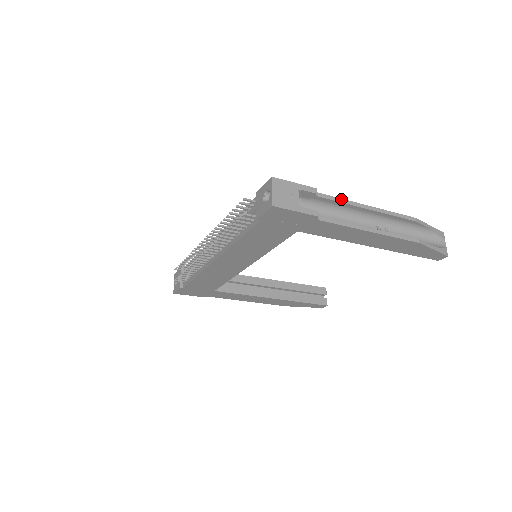
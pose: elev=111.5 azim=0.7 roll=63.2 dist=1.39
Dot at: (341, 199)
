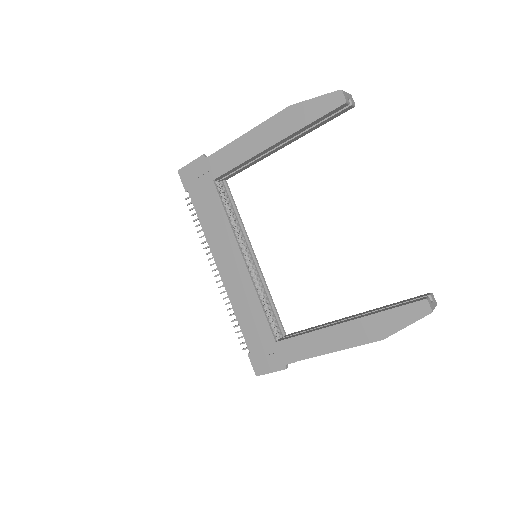
Dot at: occluded
